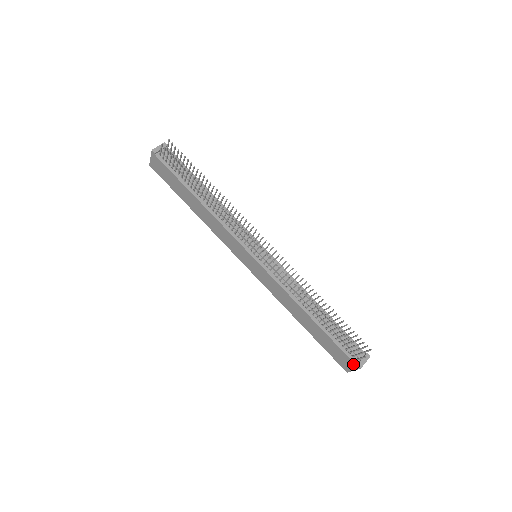
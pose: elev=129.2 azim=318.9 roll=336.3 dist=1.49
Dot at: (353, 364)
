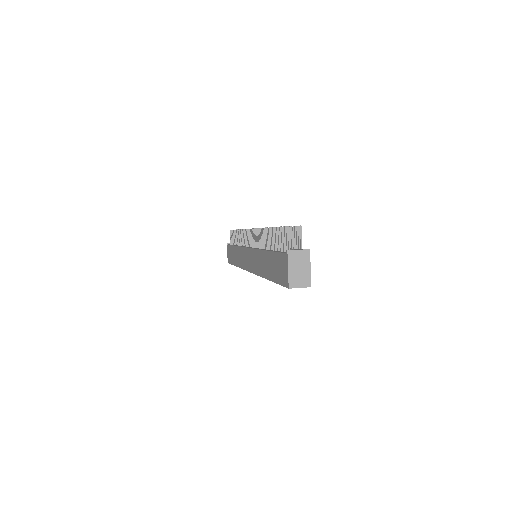
Dot at: (285, 257)
